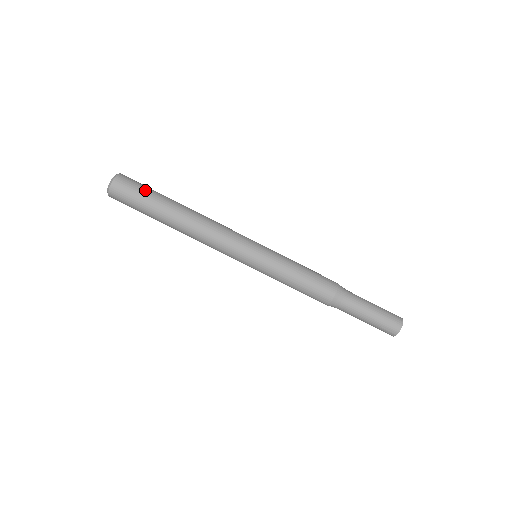
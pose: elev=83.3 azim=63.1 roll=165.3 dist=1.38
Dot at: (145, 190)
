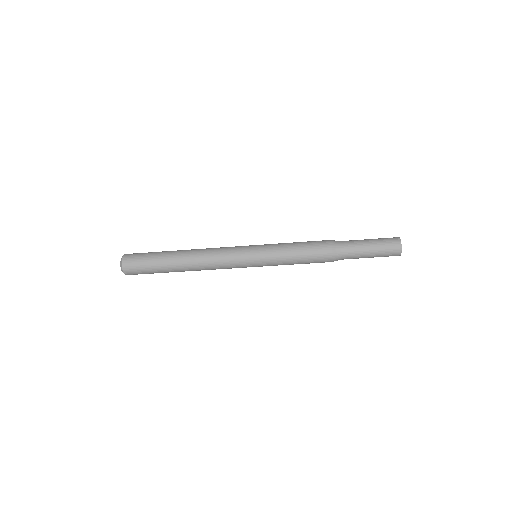
Dot at: (149, 272)
